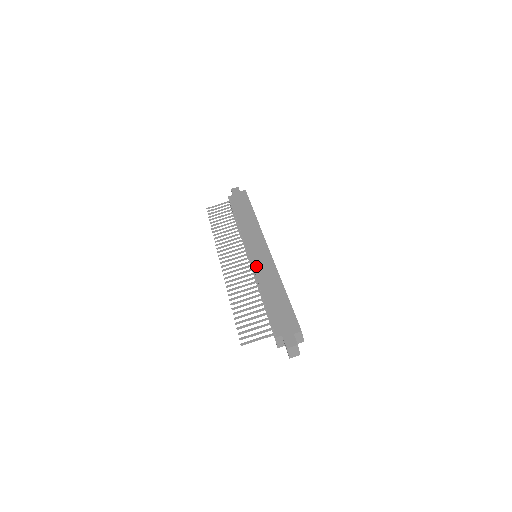
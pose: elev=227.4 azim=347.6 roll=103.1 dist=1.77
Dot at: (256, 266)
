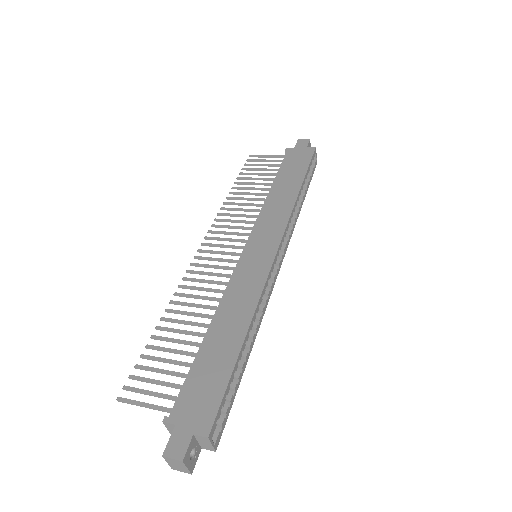
Dot at: (237, 274)
